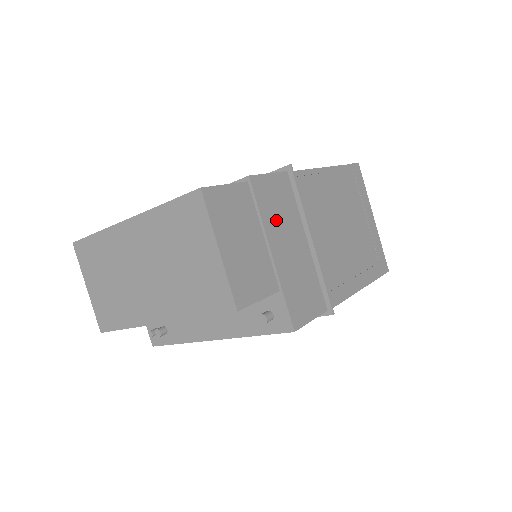
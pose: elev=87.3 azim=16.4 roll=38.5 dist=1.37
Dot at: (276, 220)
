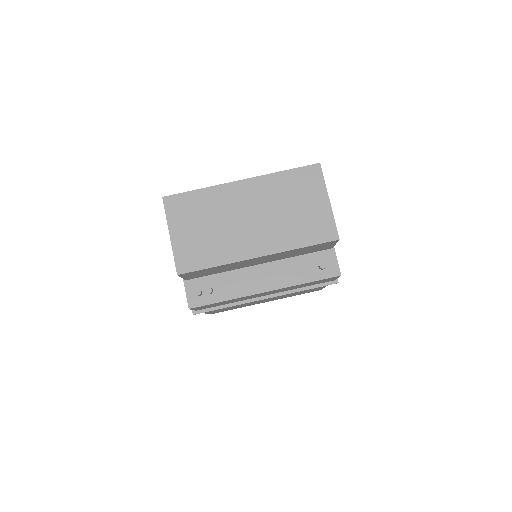
Dot at: occluded
